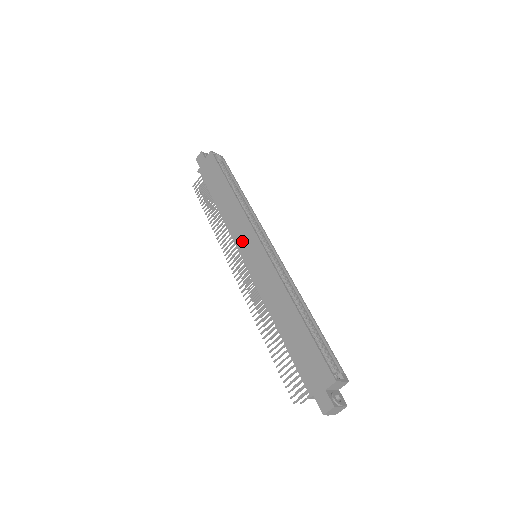
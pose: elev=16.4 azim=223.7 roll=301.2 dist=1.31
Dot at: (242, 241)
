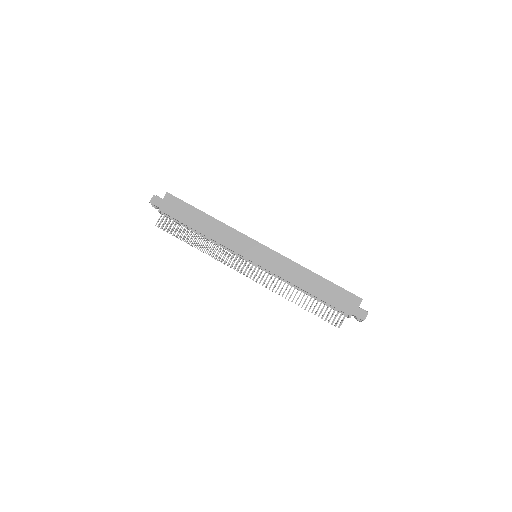
Dot at: (243, 249)
